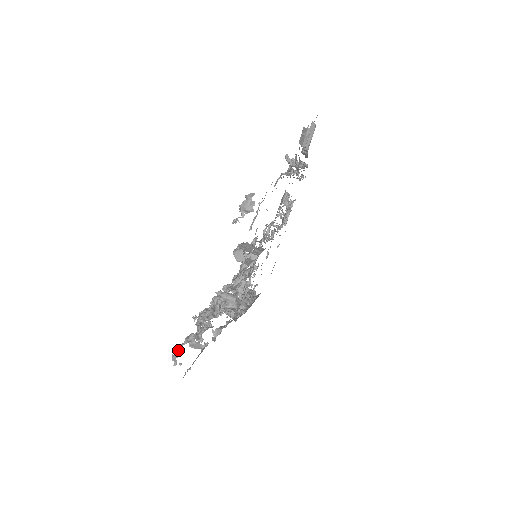
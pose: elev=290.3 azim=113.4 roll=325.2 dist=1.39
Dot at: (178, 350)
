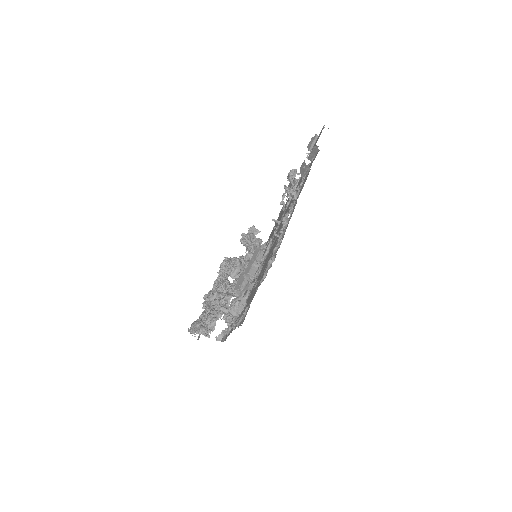
Dot at: (192, 332)
